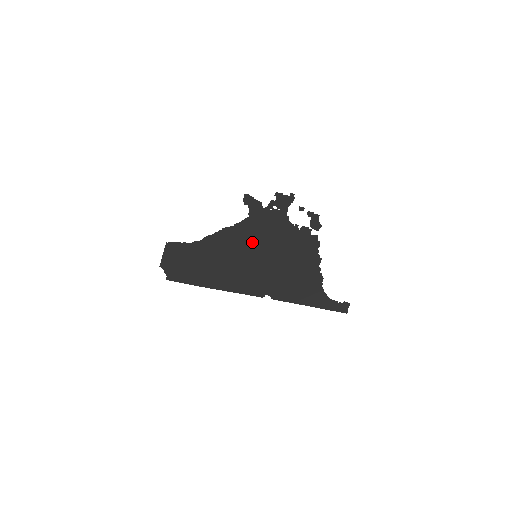
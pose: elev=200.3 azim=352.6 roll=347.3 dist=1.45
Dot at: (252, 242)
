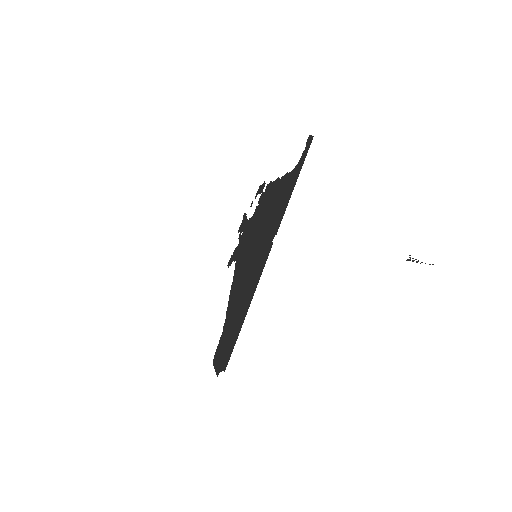
Dot at: (245, 258)
